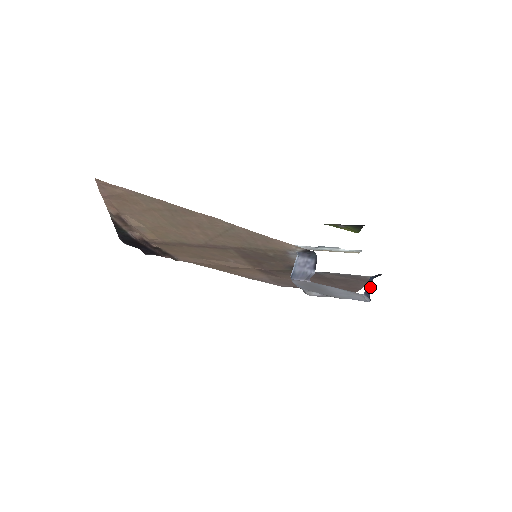
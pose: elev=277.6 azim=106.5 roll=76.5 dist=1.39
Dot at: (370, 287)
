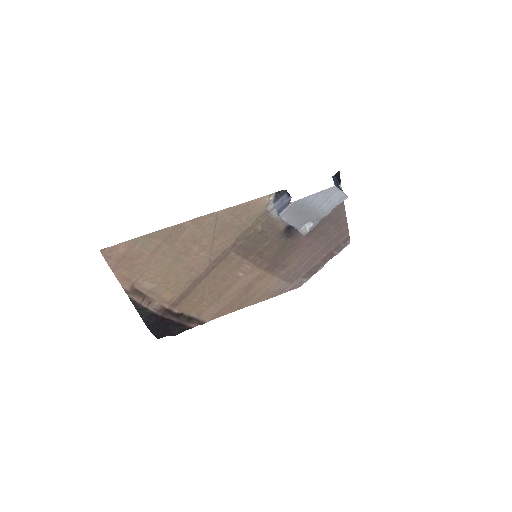
Dot at: occluded
